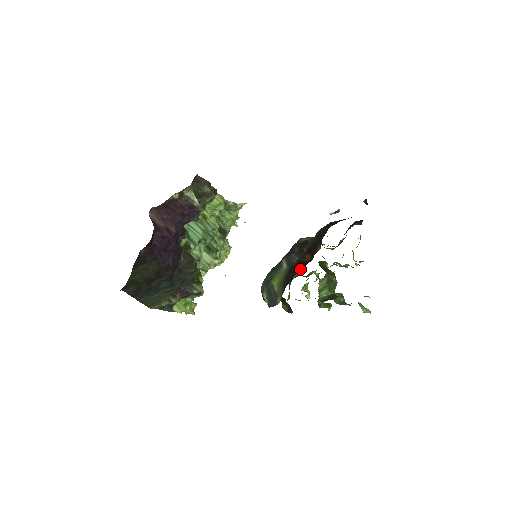
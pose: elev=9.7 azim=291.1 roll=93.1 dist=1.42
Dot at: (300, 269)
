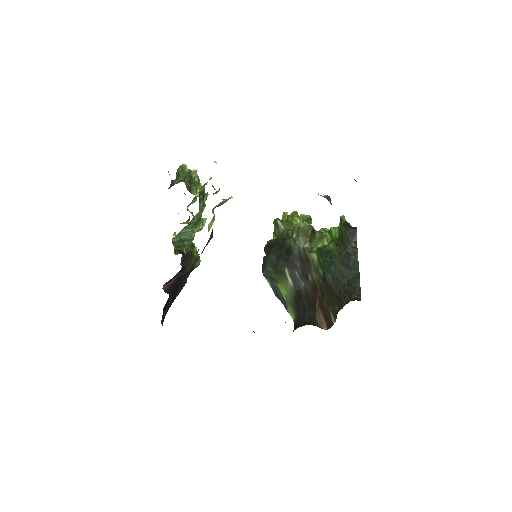
Dot at: (313, 316)
